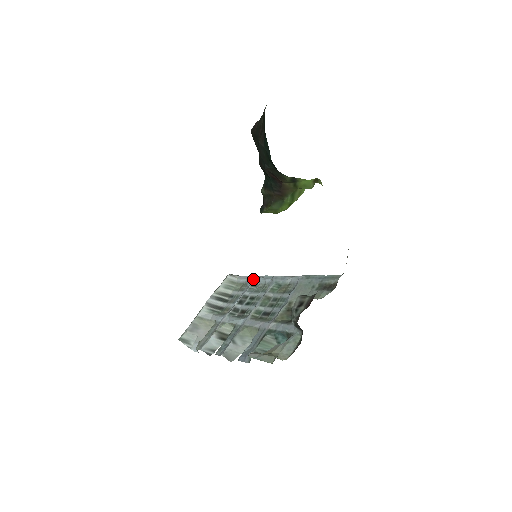
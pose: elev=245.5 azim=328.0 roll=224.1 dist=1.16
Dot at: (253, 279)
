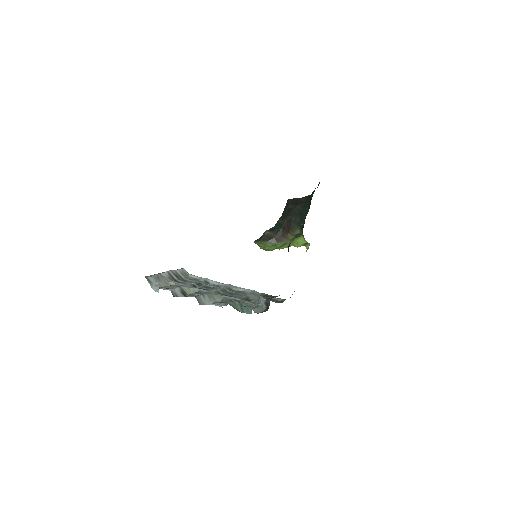
Dot at: (207, 279)
